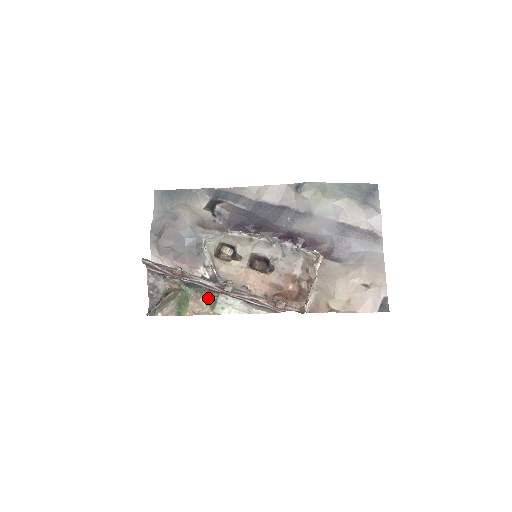
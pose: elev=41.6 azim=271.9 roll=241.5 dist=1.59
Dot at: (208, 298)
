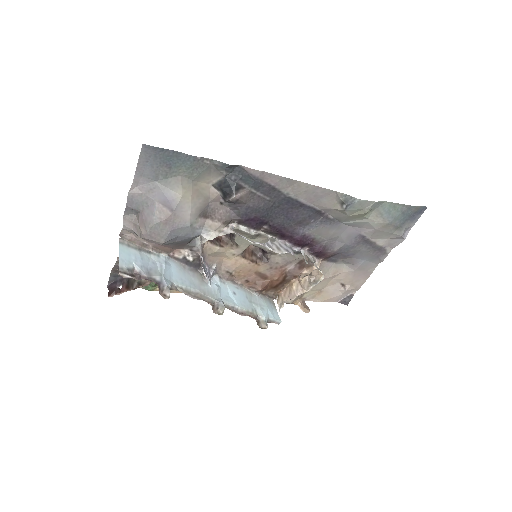
Dot at: occluded
